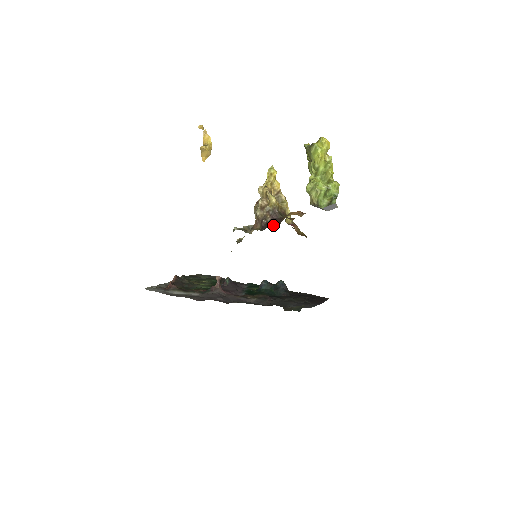
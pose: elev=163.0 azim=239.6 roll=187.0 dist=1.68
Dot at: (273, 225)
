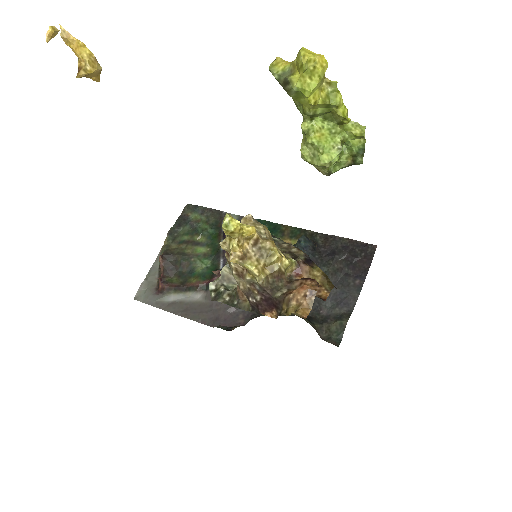
Dot at: (268, 309)
